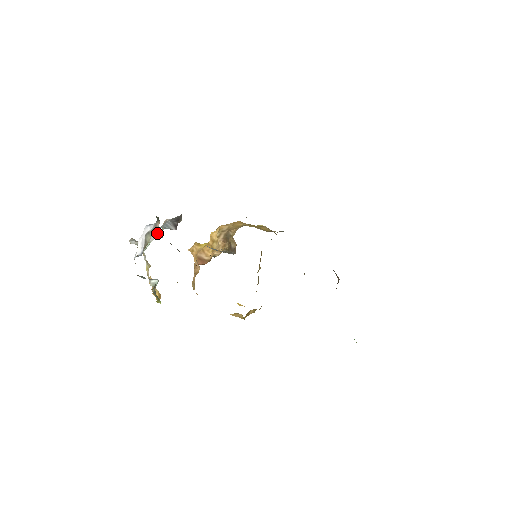
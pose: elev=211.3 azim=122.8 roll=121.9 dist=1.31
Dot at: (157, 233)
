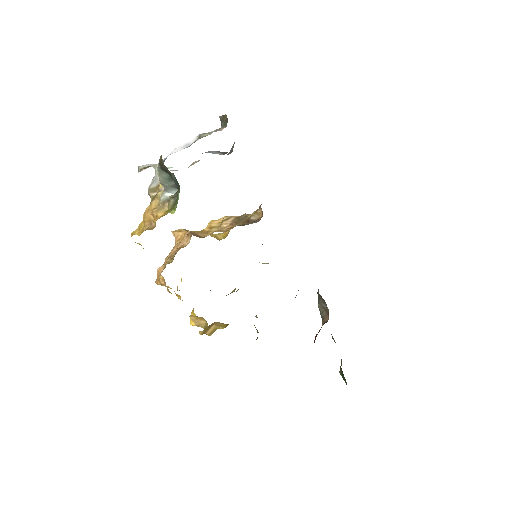
Dot at: occluded
